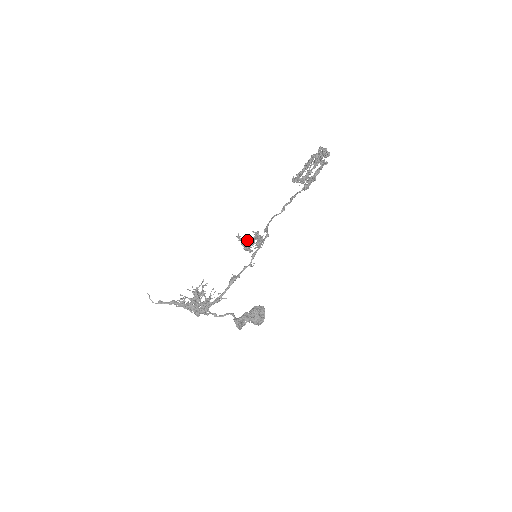
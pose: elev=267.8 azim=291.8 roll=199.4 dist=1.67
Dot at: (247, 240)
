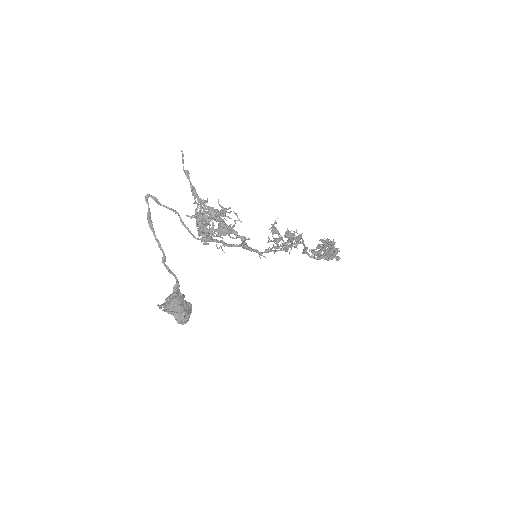
Dot at: occluded
